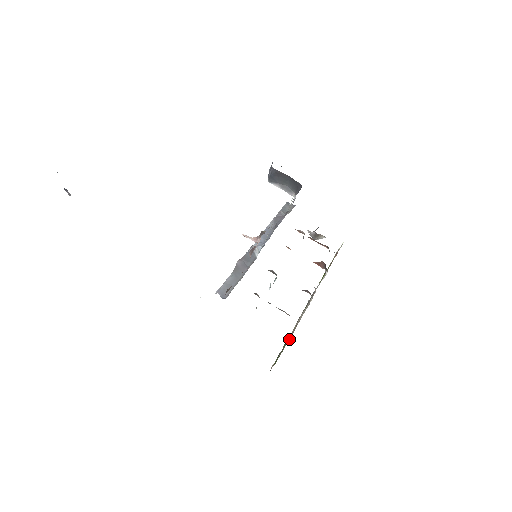
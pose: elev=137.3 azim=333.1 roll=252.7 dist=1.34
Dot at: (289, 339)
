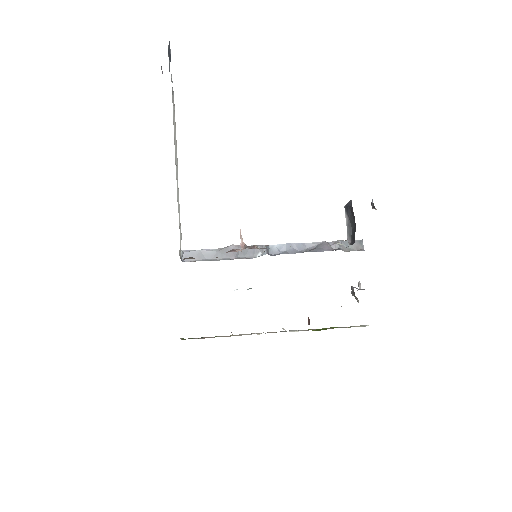
Dot at: (195, 338)
